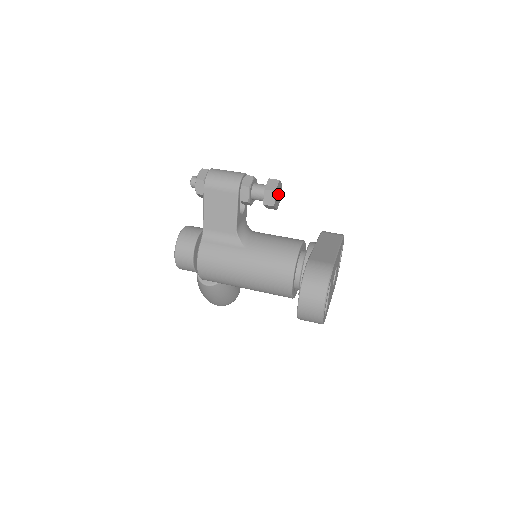
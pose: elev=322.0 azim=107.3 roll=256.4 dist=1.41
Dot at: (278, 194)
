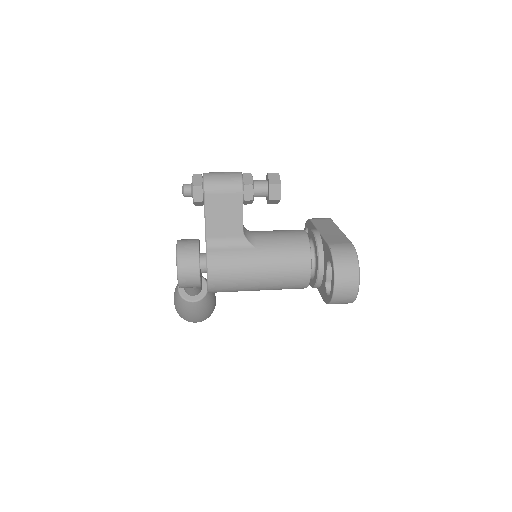
Dot at: occluded
